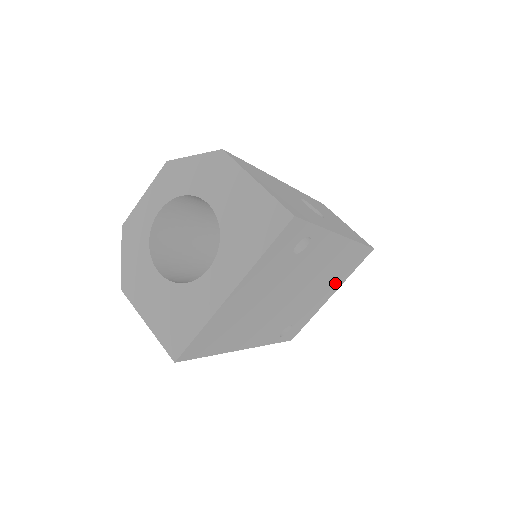
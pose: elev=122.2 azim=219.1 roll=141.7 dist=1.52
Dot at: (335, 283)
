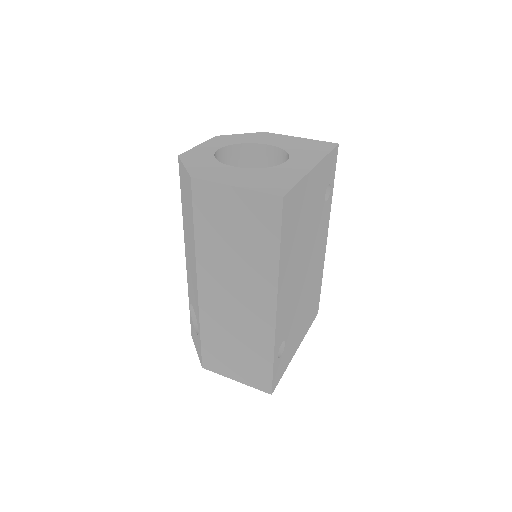
Dot at: (304, 323)
